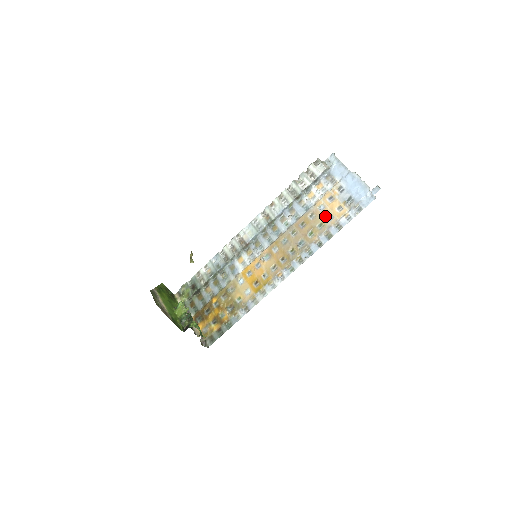
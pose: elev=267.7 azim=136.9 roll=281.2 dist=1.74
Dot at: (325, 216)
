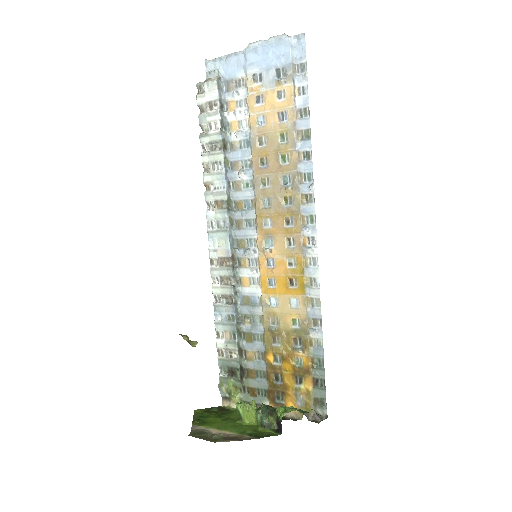
Dot at: (275, 123)
